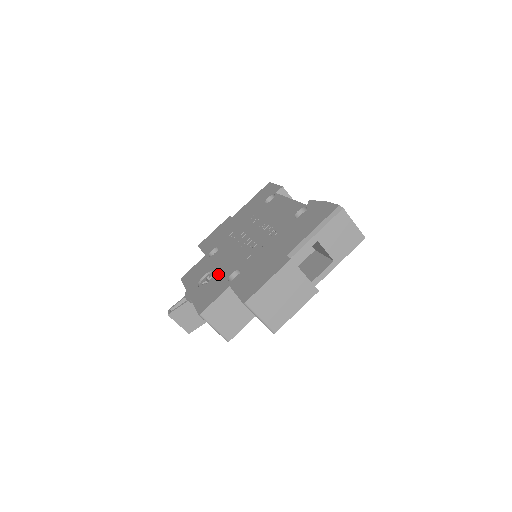
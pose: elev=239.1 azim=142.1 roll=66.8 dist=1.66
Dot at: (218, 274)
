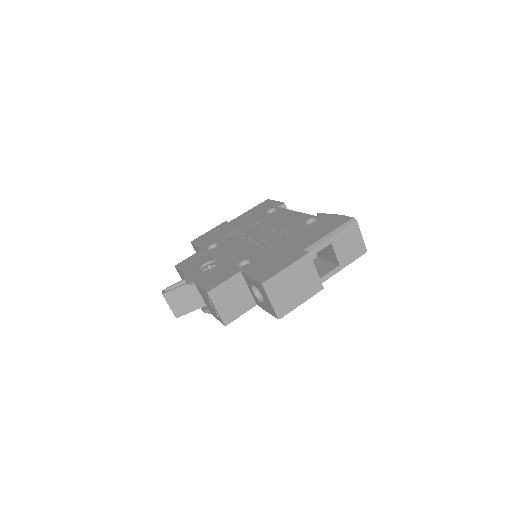
Dot at: (224, 262)
